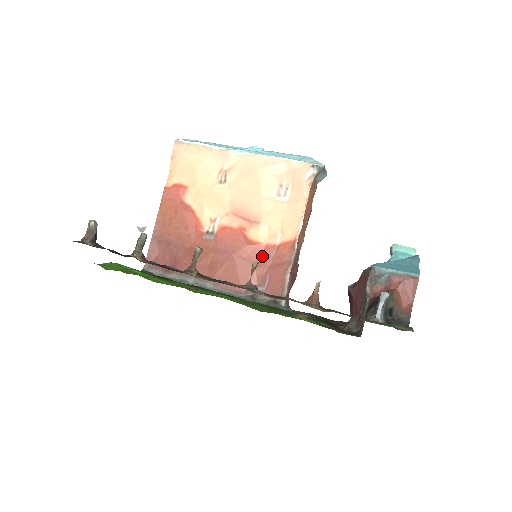
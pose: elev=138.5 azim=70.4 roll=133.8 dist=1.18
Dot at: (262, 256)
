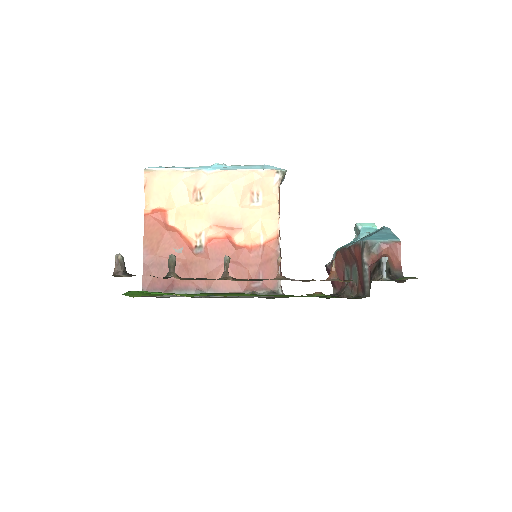
Dot at: (251, 257)
